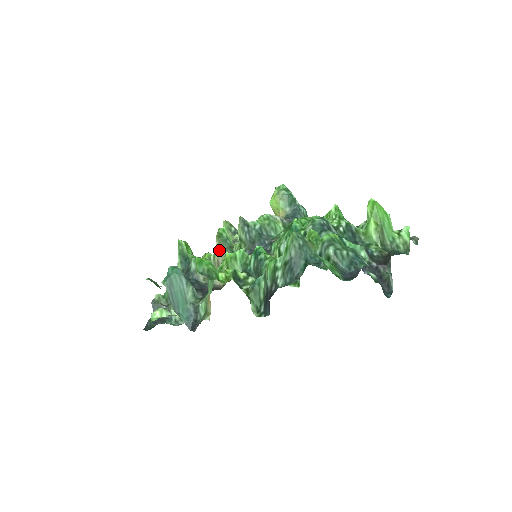
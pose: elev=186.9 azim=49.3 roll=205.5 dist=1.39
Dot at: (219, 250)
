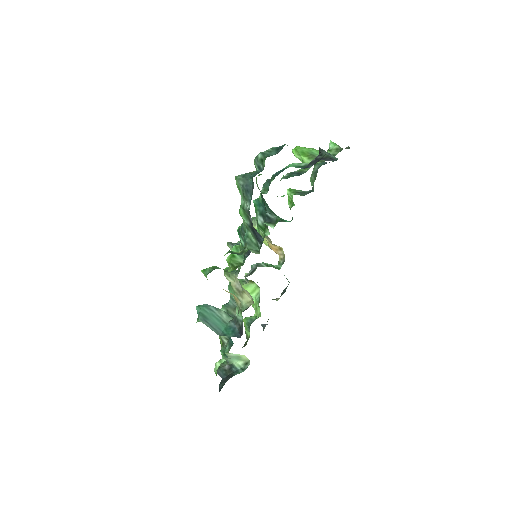
Dot at: (231, 280)
